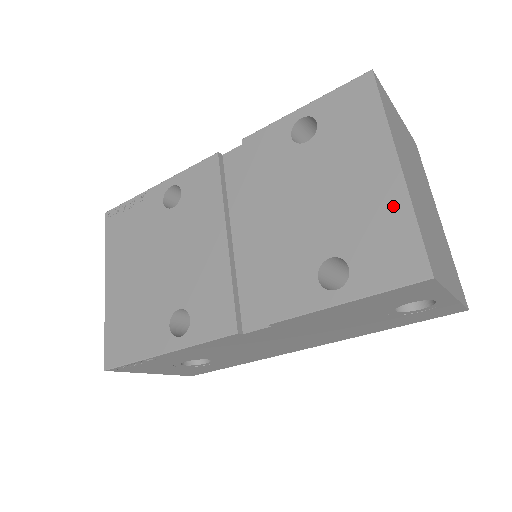
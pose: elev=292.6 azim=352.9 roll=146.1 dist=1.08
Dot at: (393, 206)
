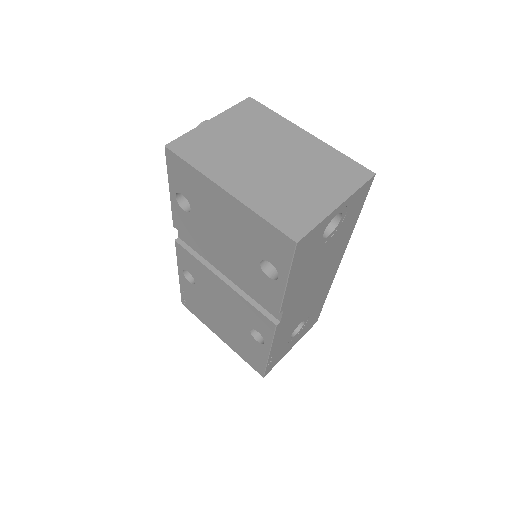
Dot at: (248, 217)
